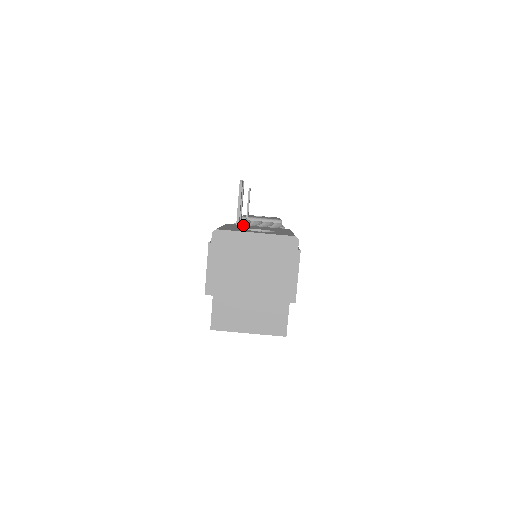
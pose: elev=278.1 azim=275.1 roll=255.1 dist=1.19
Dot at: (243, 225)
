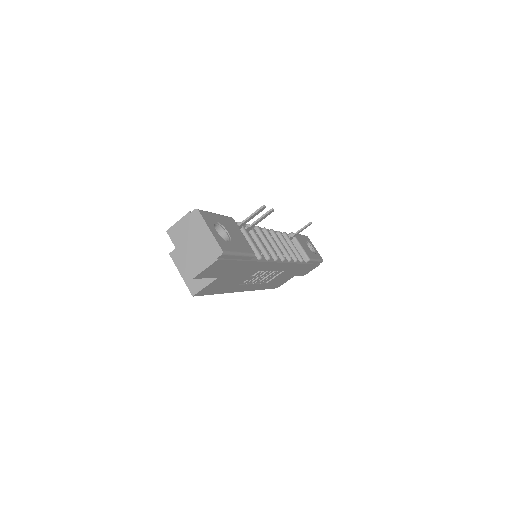
Dot at: (237, 227)
